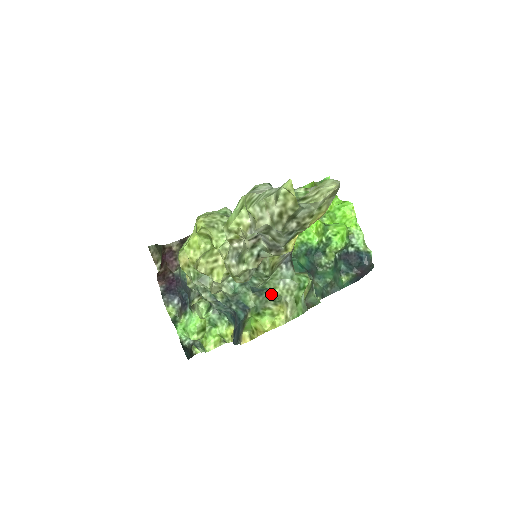
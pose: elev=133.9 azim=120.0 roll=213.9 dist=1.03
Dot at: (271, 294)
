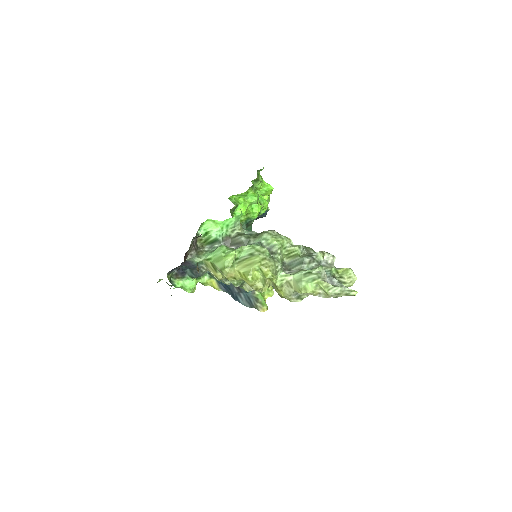
Dot at: occluded
